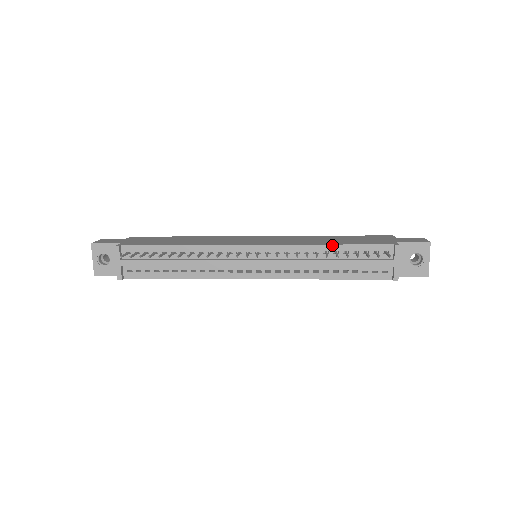
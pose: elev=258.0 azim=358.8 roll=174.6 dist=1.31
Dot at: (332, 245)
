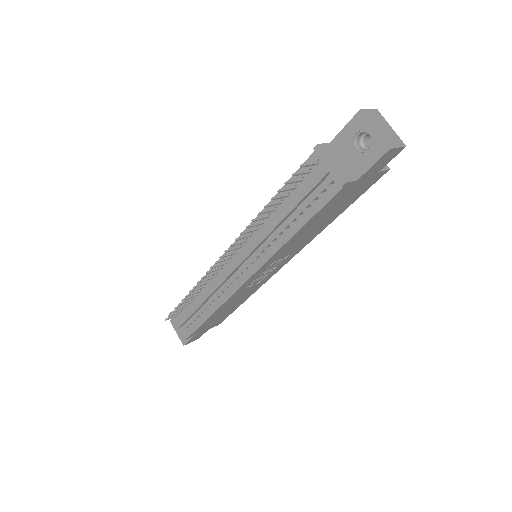
Dot at: occluded
